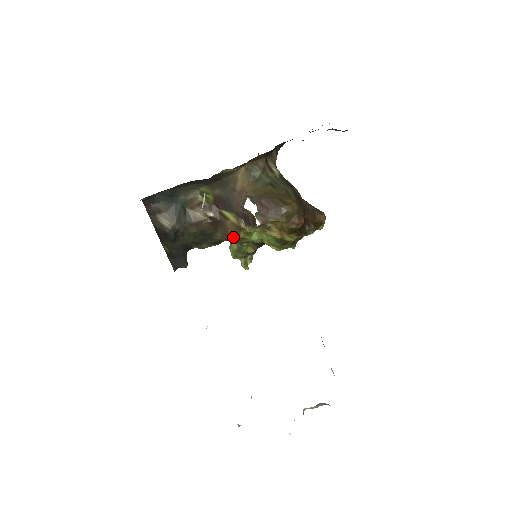
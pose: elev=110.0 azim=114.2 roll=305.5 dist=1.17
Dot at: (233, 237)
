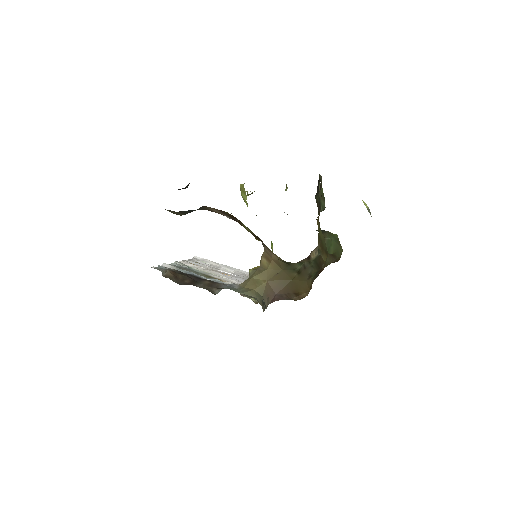
Dot at: occluded
